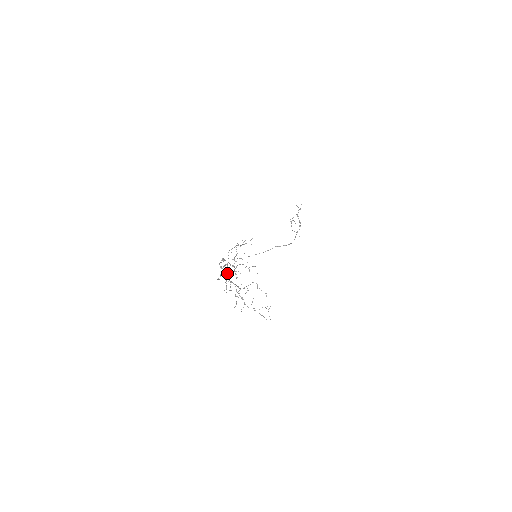
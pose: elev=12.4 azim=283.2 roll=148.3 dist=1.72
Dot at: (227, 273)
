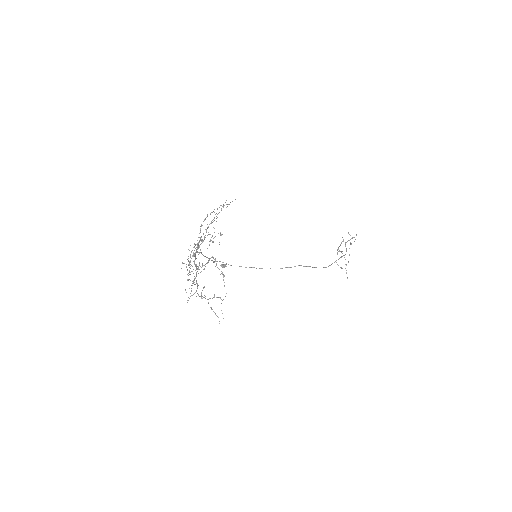
Dot at: occluded
